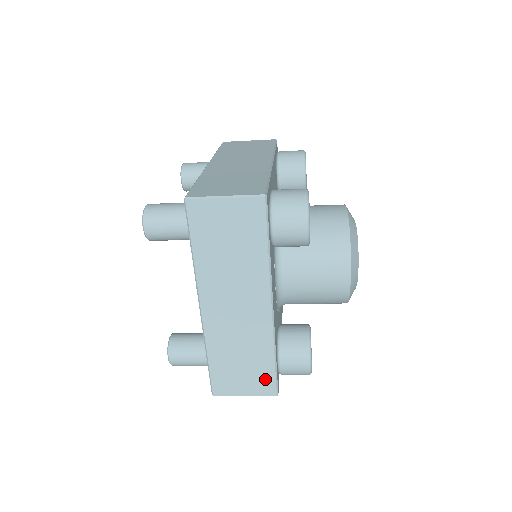
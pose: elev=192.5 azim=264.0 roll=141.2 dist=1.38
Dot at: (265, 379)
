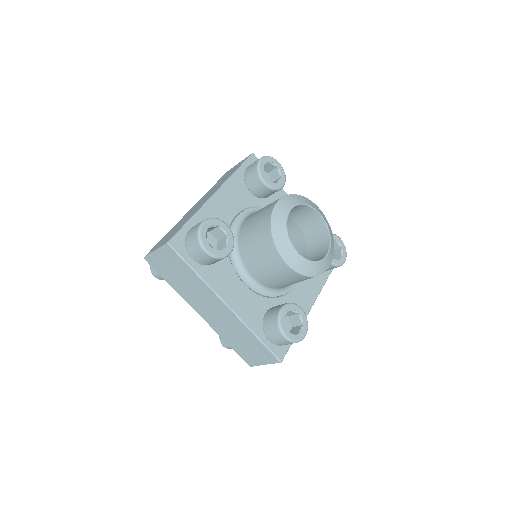
Dot at: (264, 352)
